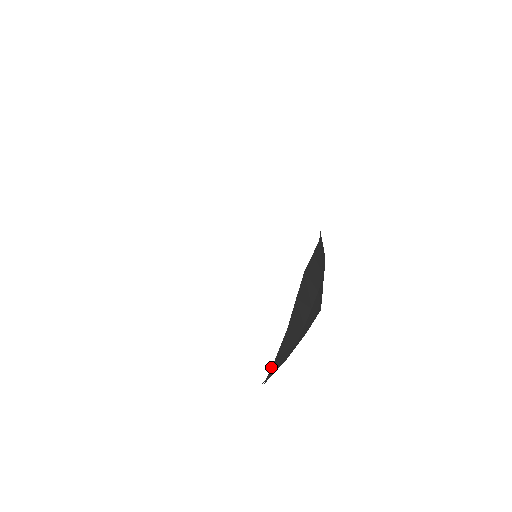
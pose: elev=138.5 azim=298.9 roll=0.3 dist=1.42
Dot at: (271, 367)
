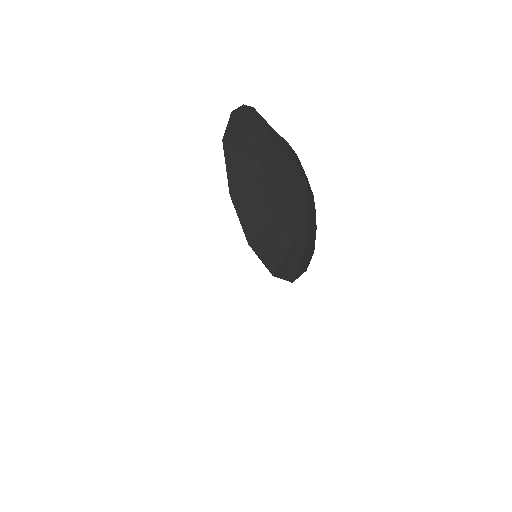
Dot at: (228, 121)
